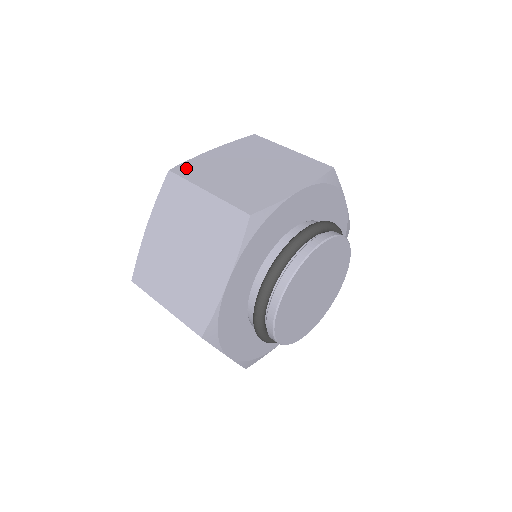
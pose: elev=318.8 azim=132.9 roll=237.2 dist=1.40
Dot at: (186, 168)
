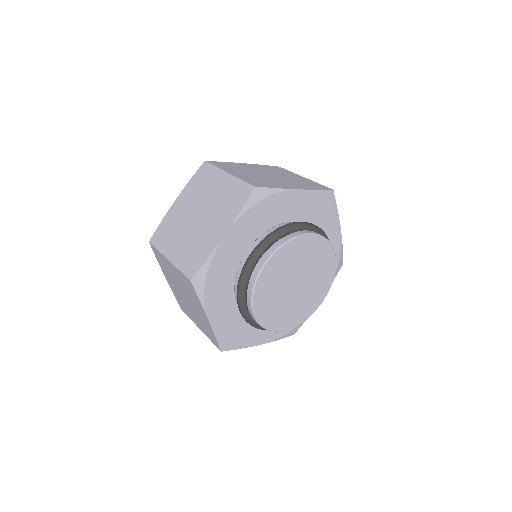
Dot at: (158, 235)
